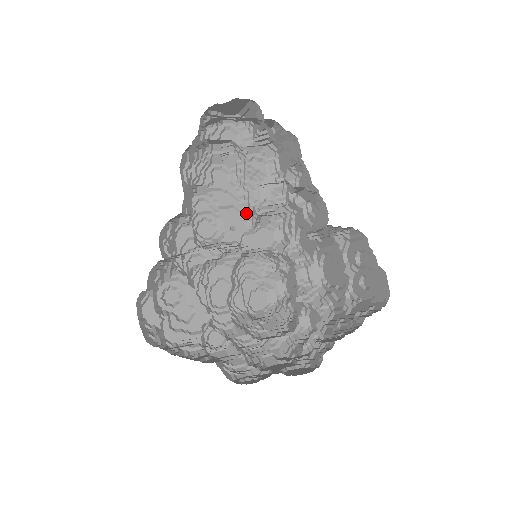
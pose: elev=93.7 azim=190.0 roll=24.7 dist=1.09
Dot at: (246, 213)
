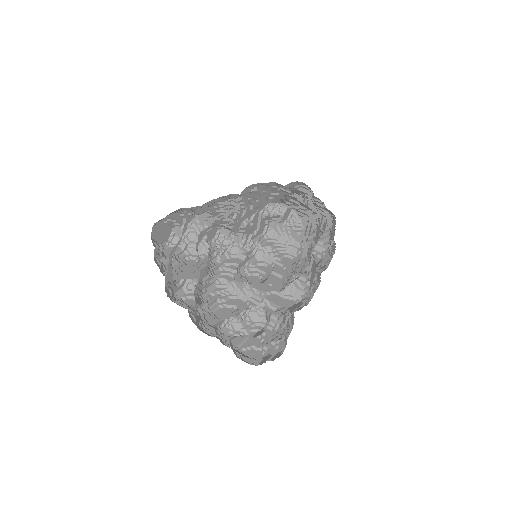
Dot at: (287, 283)
